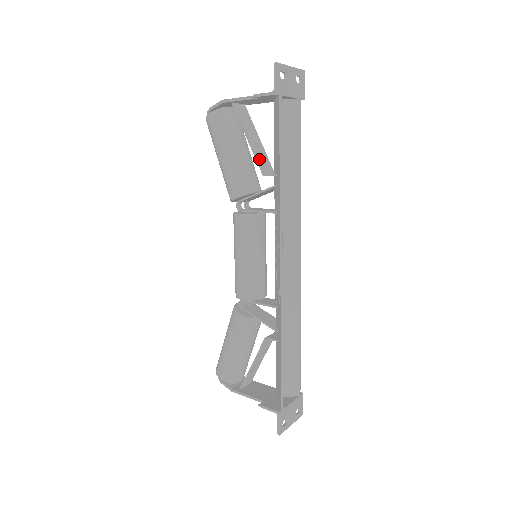
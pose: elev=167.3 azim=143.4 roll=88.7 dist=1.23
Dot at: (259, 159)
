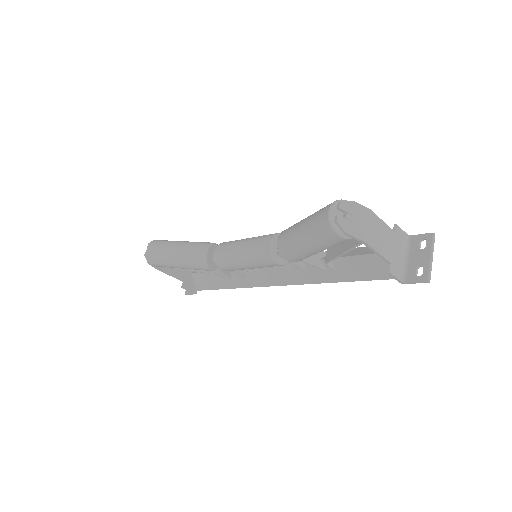
Dot at: (334, 257)
